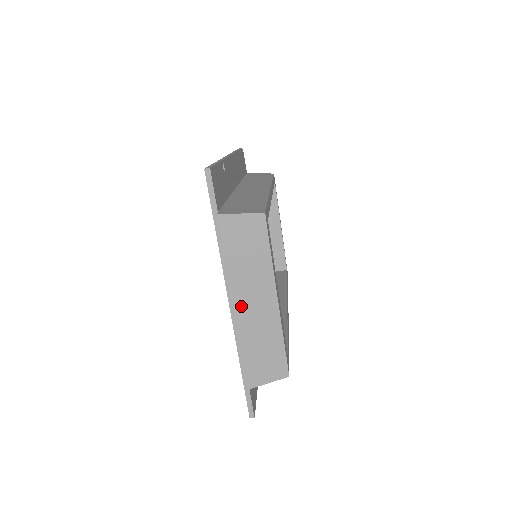
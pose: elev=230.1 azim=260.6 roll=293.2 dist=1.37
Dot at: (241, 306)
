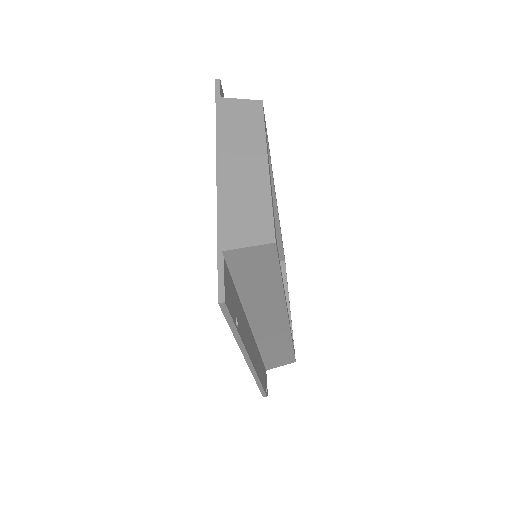
Dot at: (229, 165)
